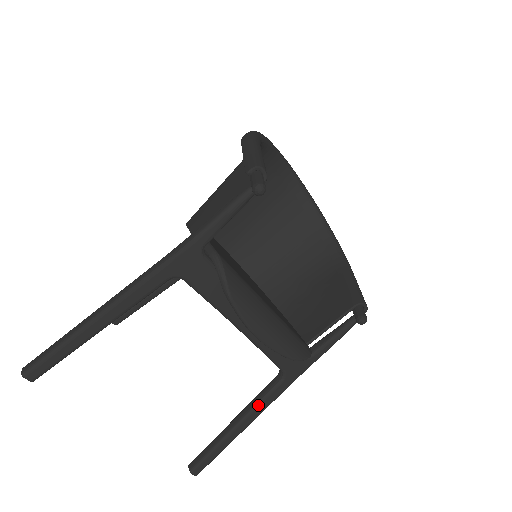
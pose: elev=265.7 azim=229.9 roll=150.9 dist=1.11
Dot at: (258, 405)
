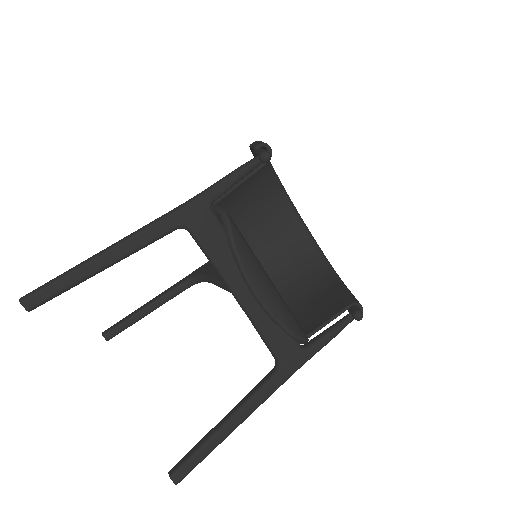
Dot at: (251, 399)
